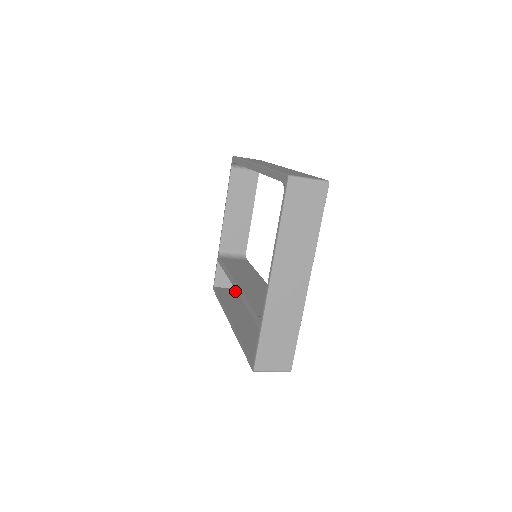
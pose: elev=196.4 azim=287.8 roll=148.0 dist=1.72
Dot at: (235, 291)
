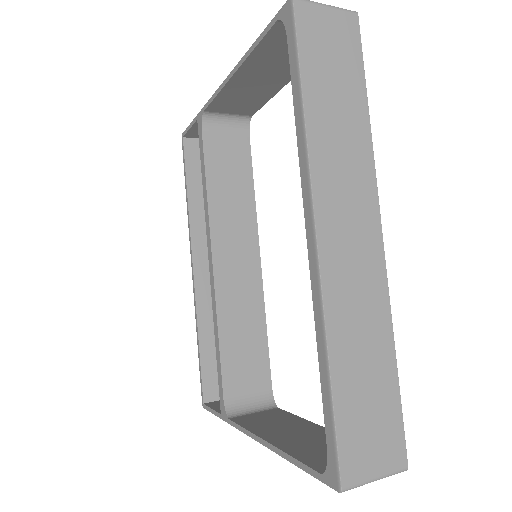
Dot at: occluded
